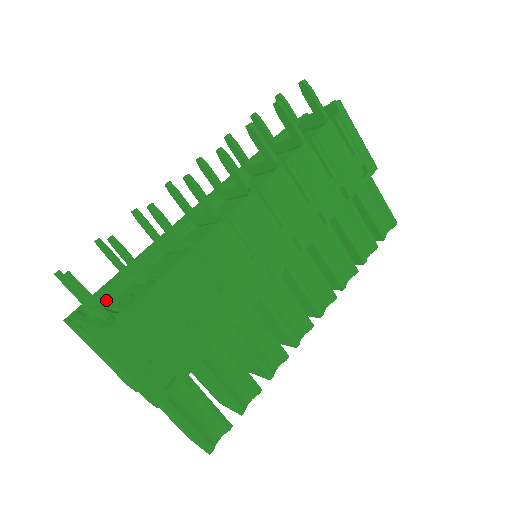
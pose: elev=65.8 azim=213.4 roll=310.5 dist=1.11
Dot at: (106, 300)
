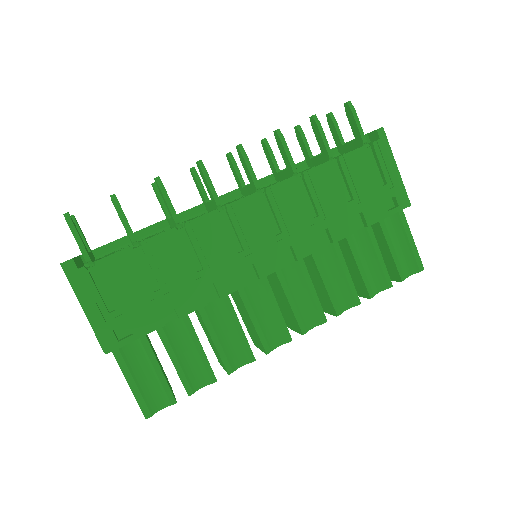
Dot at: (108, 253)
